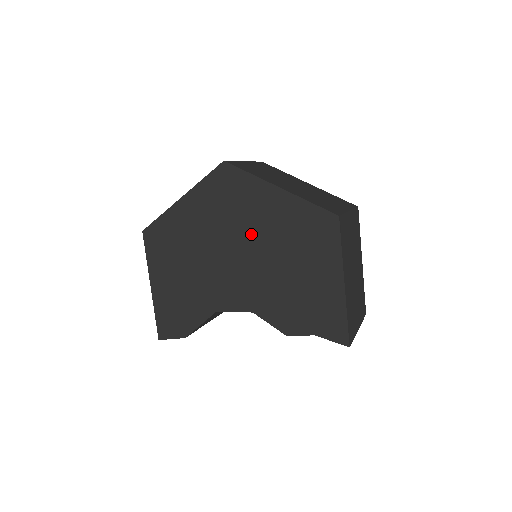
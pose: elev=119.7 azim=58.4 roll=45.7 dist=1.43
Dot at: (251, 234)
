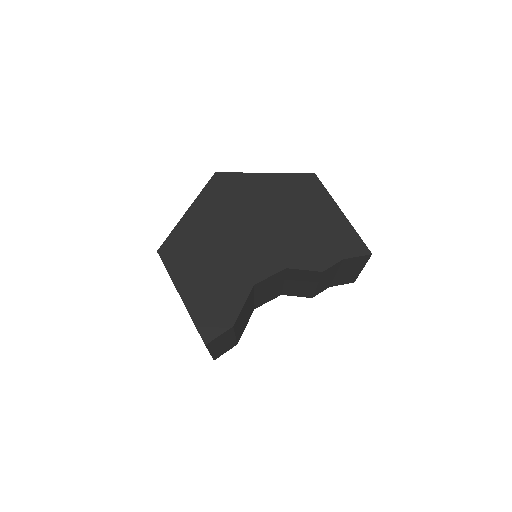
Dot at: (258, 211)
